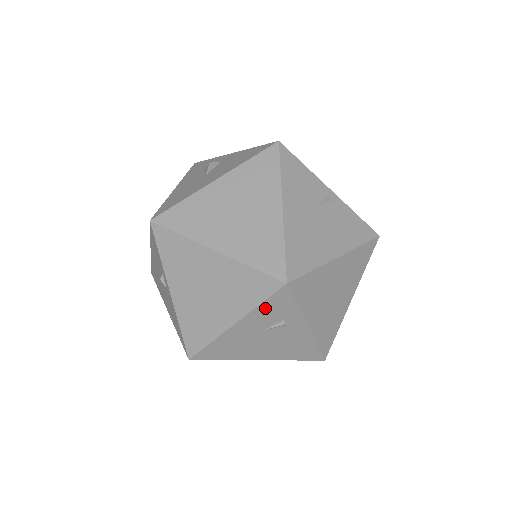
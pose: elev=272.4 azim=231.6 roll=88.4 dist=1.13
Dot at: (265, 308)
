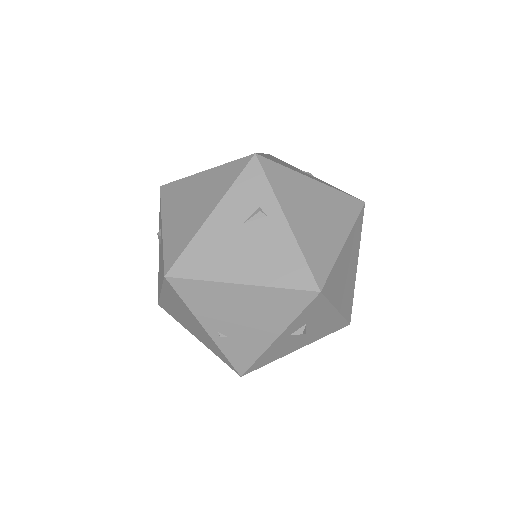
Dot at: (239, 188)
